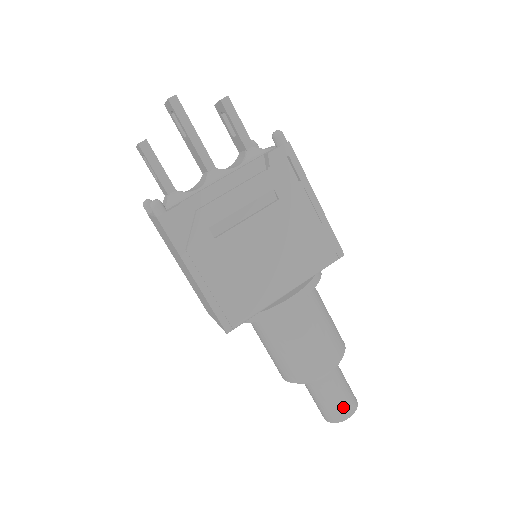
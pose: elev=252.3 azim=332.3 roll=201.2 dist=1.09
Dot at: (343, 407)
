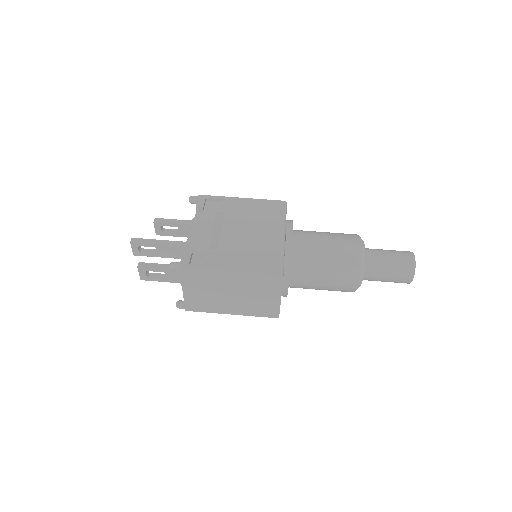
Dot at: (403, 256)
